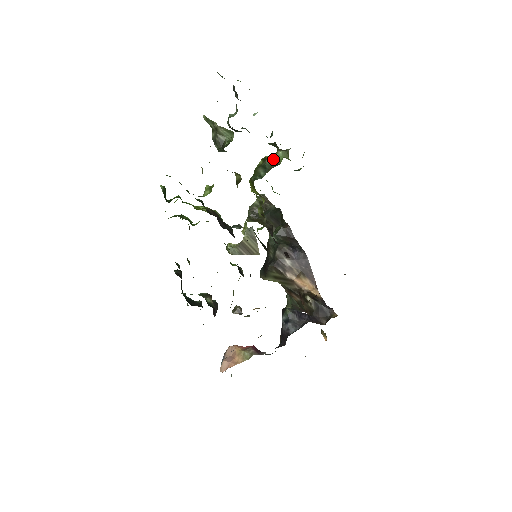
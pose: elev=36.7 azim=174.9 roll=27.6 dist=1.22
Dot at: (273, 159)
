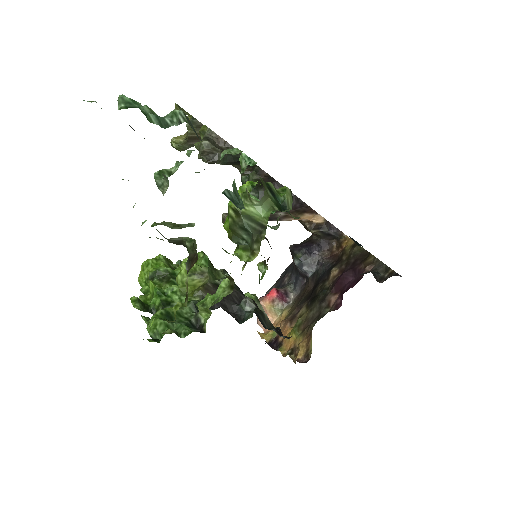
Dot at: (251, 216)
